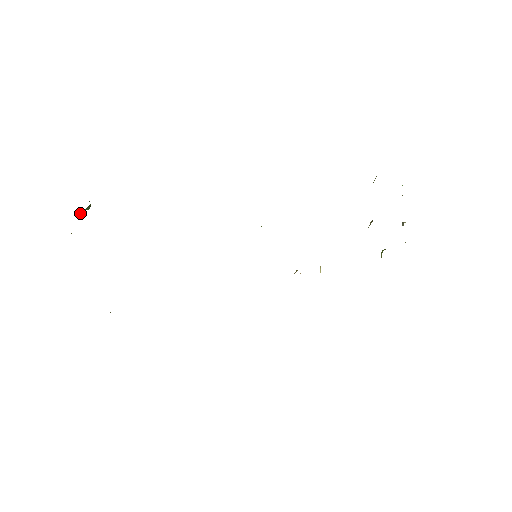
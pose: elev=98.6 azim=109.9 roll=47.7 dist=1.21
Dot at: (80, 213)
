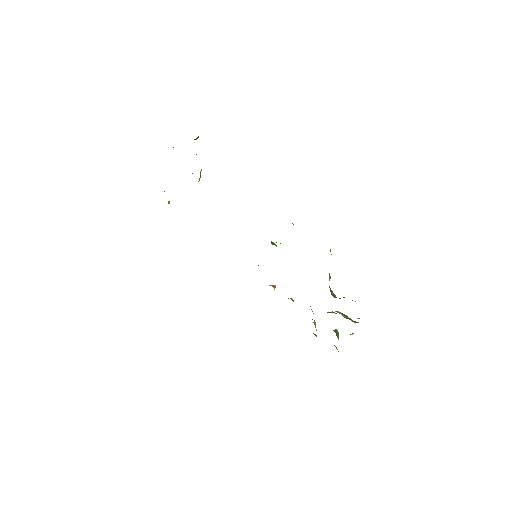
Dot at: occluded
